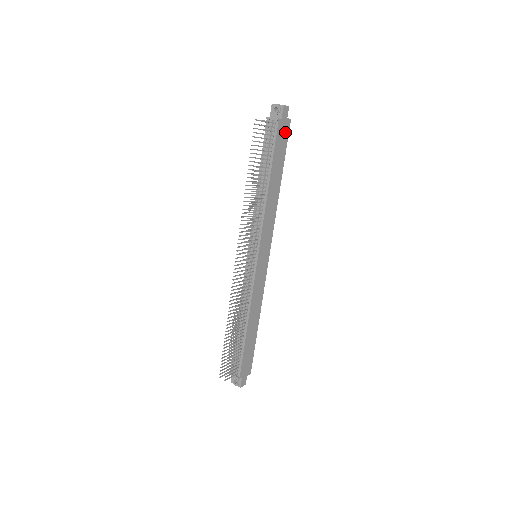
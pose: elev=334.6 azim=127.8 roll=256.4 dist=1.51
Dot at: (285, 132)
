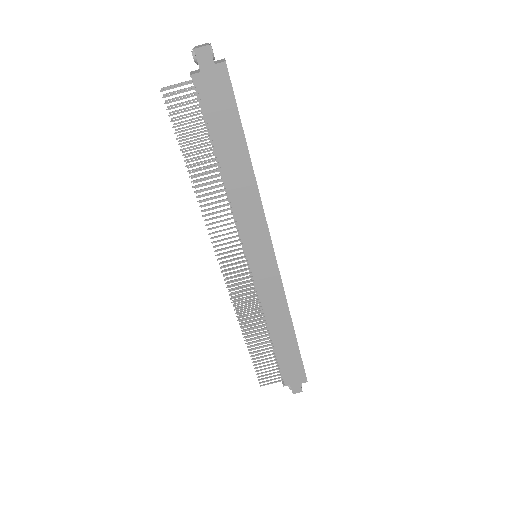
Dot at: (221, 86)
